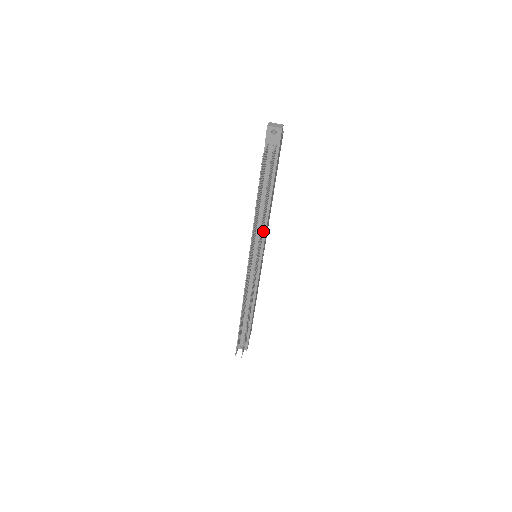
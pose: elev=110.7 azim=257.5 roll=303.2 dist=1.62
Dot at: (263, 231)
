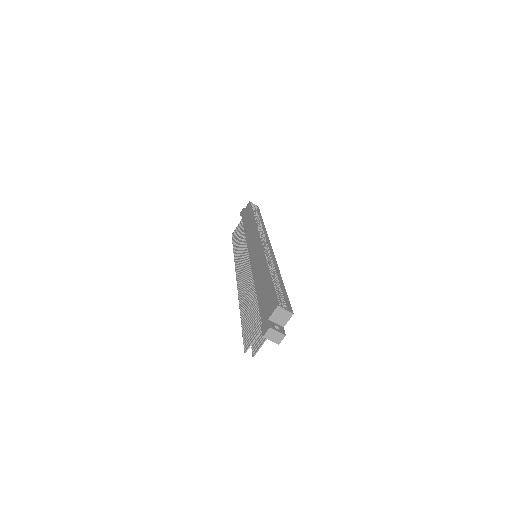
Dot at: occluded
